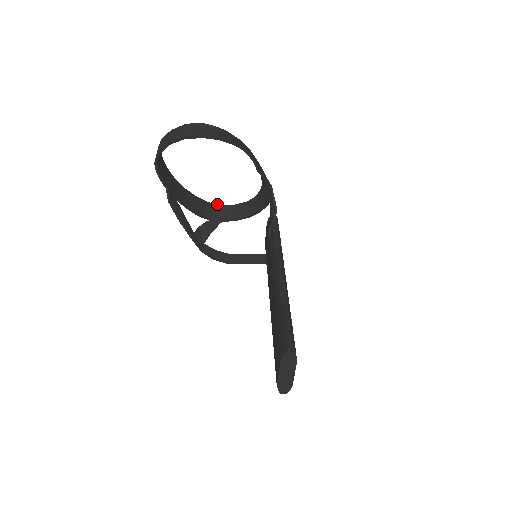
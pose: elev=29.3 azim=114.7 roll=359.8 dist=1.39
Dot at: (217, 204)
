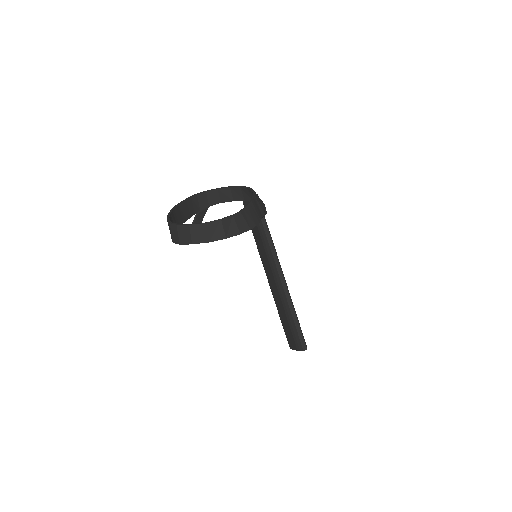
Dot at: (201, 193)
